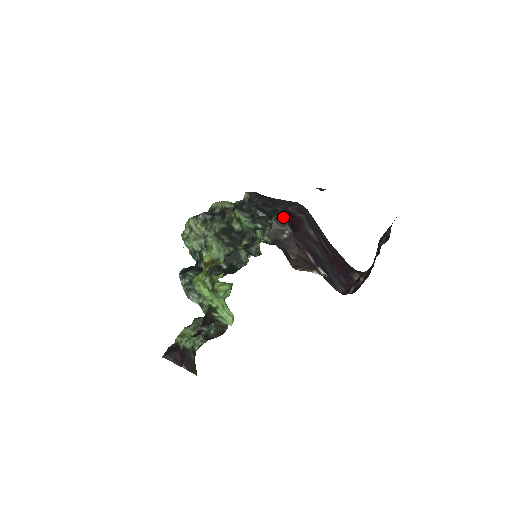
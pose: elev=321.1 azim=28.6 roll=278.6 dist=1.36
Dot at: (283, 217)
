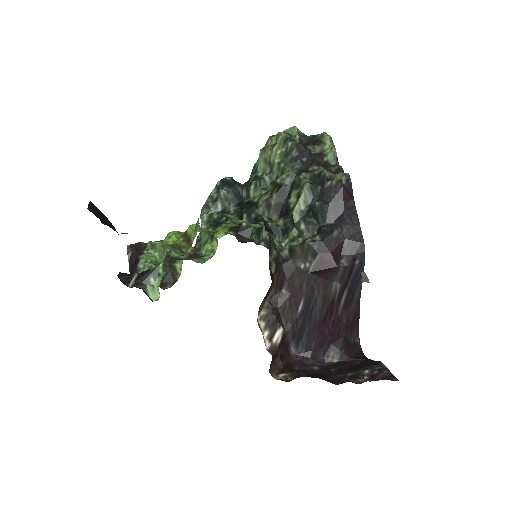
Dot at: (322, 248)
